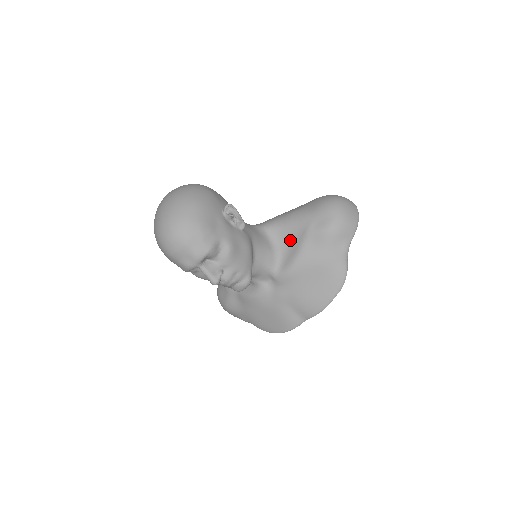
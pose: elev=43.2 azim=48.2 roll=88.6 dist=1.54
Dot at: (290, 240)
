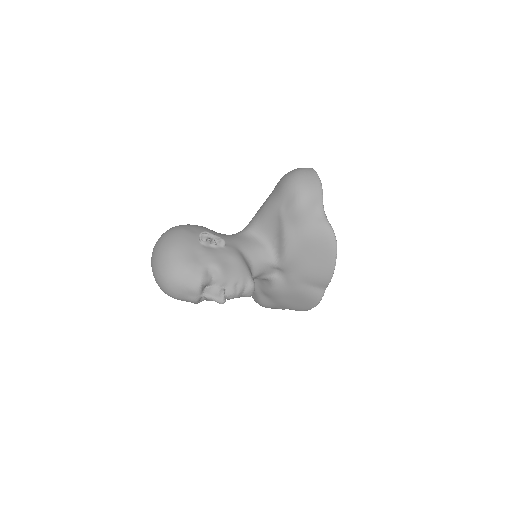
Dot at: (273, 230)
